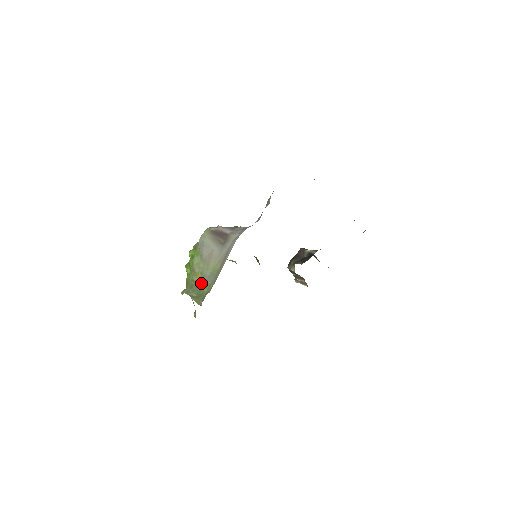
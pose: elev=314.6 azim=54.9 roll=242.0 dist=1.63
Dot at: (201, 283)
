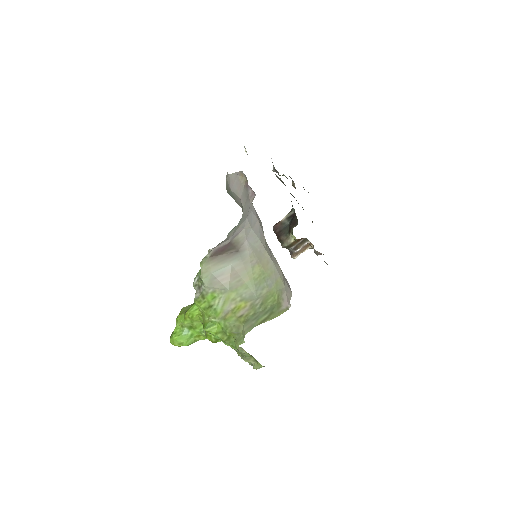
Dot at: (255, 305)
